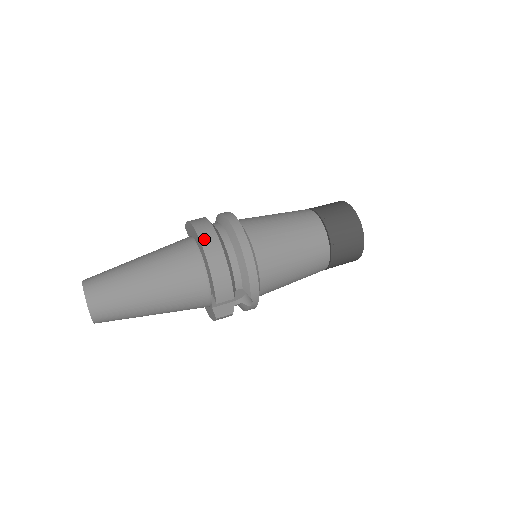
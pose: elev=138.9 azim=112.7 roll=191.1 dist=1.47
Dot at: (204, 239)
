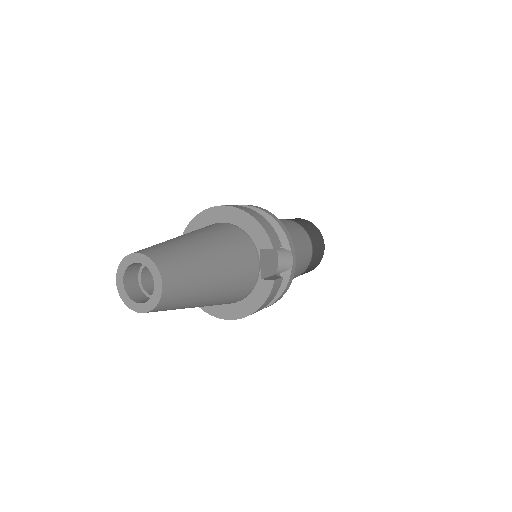
Dot at: (226, 205)
